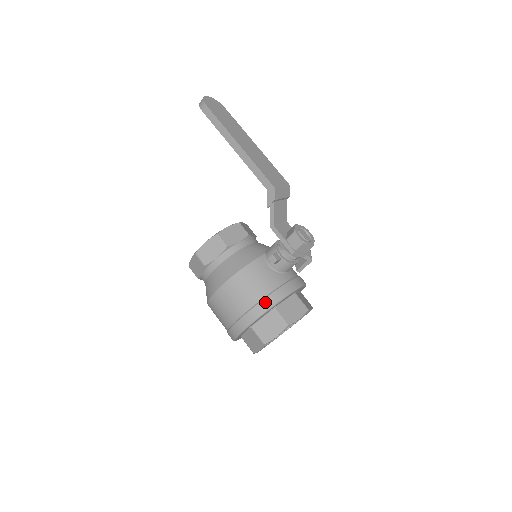
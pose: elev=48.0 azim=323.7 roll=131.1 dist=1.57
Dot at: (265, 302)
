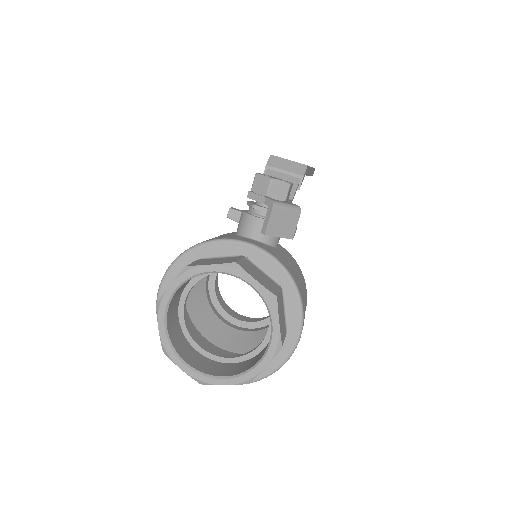
Dot at: occluded
